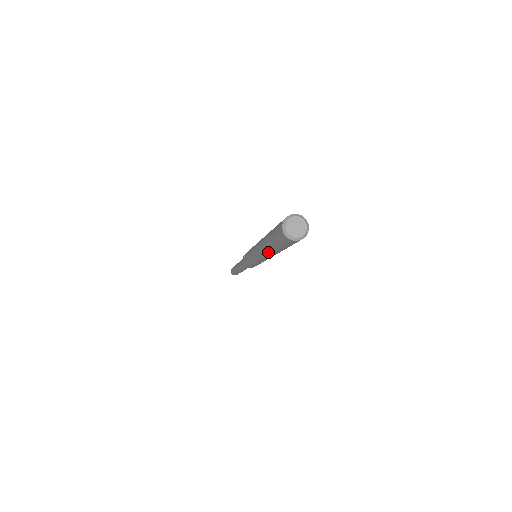
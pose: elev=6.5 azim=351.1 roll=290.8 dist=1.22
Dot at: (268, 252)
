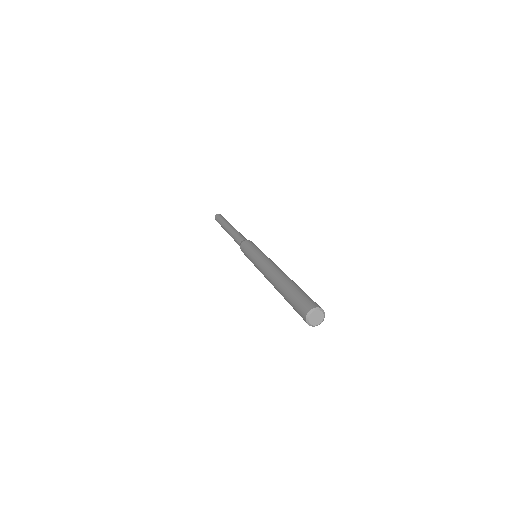
Dot at: occluded
